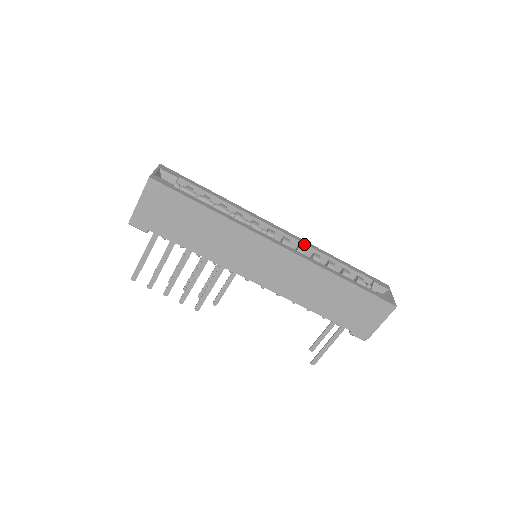
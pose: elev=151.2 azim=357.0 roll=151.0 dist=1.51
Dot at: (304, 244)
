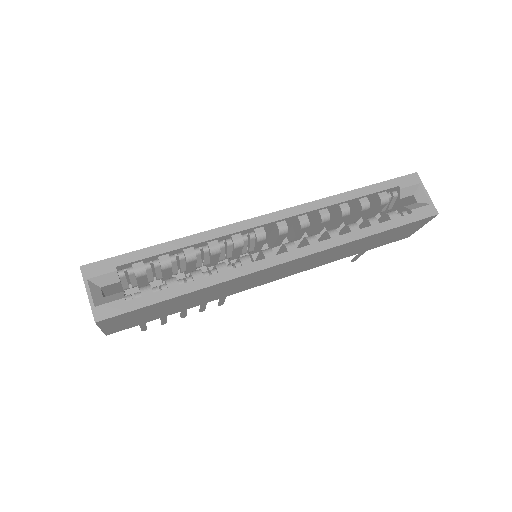
Dot at: (304, 213)
